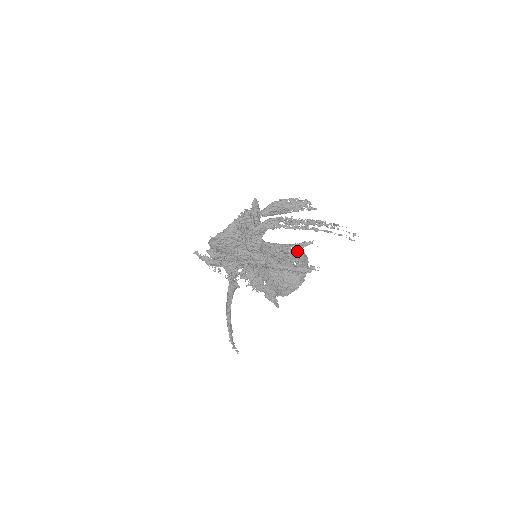
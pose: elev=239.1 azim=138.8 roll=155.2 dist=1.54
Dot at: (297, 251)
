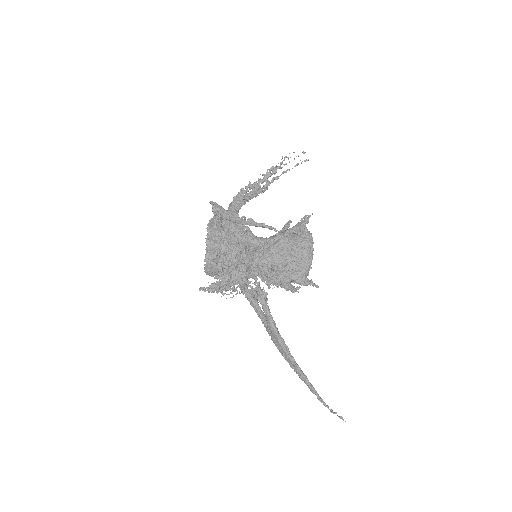
Dot at: occluded
